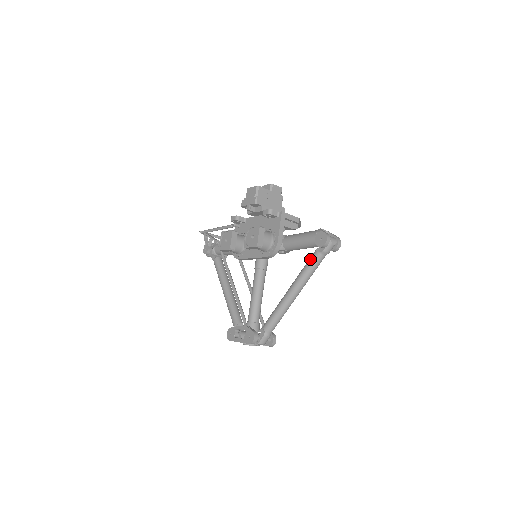
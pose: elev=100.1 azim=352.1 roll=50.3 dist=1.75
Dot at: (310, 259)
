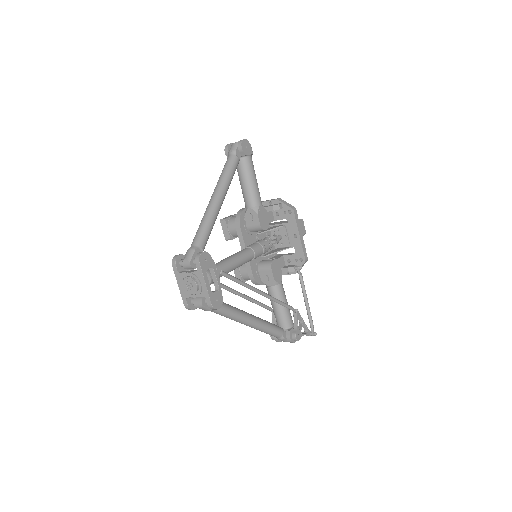
Dot at: occluded
